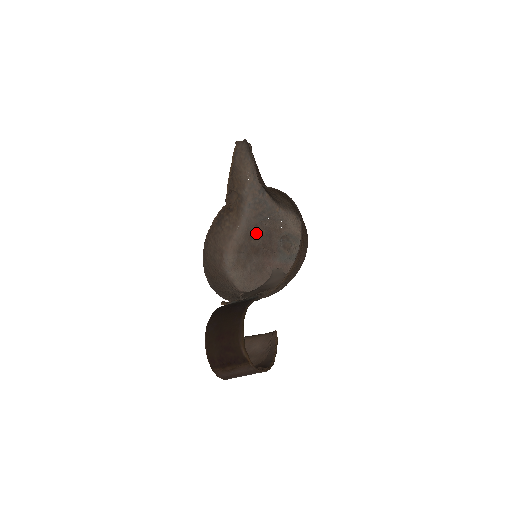
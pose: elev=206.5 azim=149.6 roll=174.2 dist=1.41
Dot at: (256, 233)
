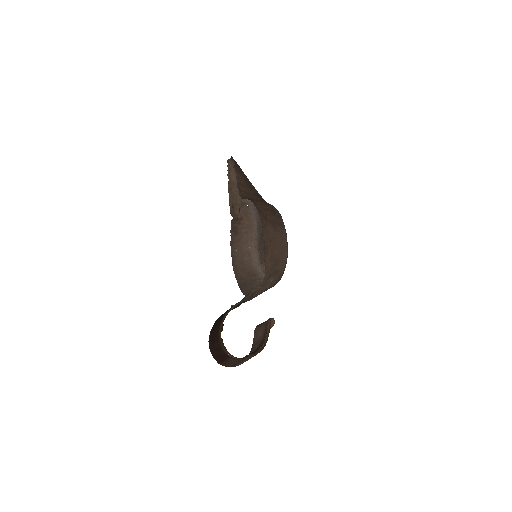
Dot at: occluded
